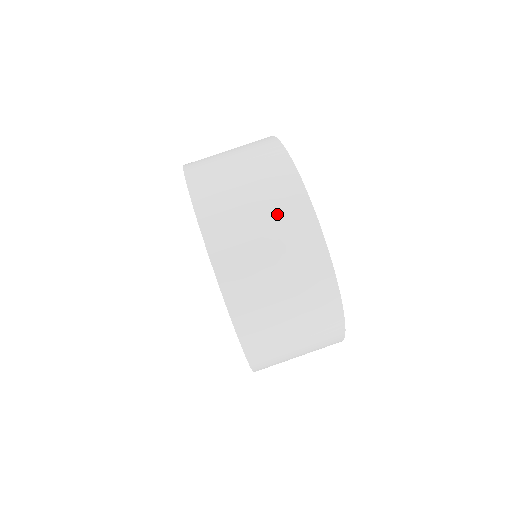
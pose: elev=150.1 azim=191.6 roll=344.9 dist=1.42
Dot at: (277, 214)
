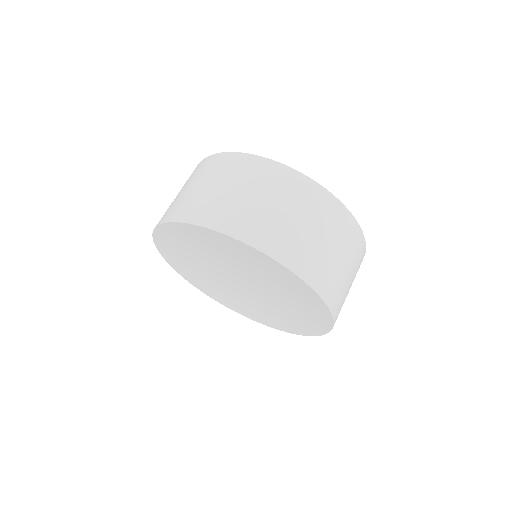
Dot at: (212, 173)
